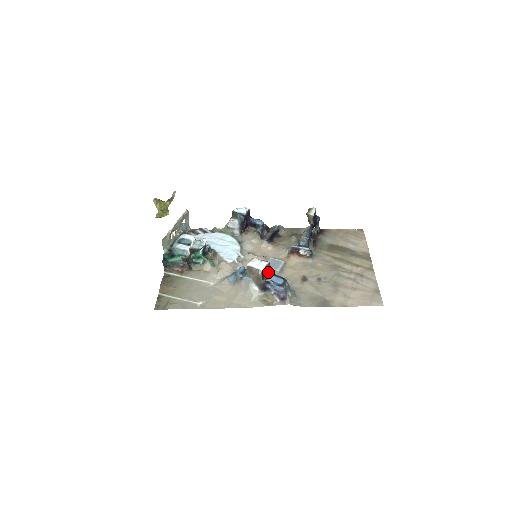
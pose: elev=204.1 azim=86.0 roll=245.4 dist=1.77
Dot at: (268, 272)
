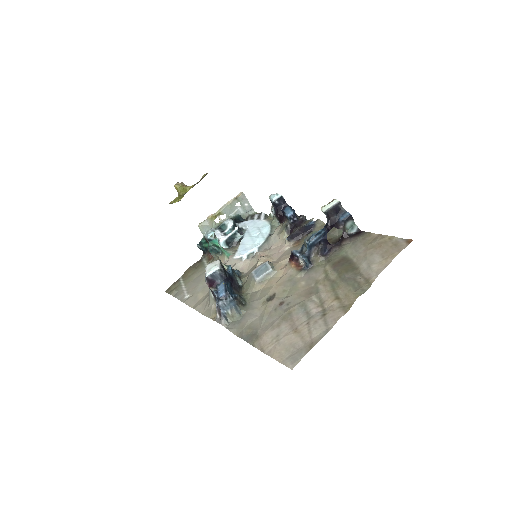
Dot at: (223, 279)
